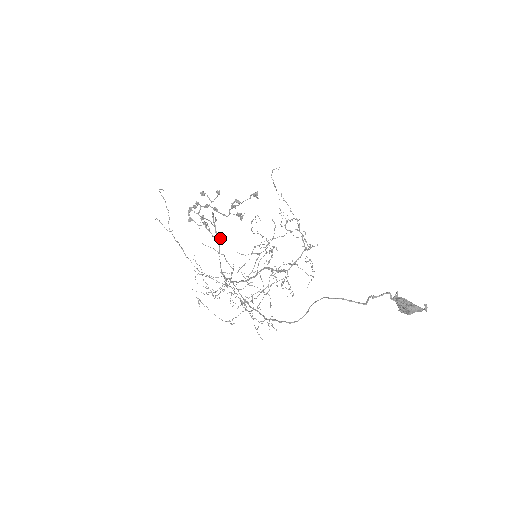
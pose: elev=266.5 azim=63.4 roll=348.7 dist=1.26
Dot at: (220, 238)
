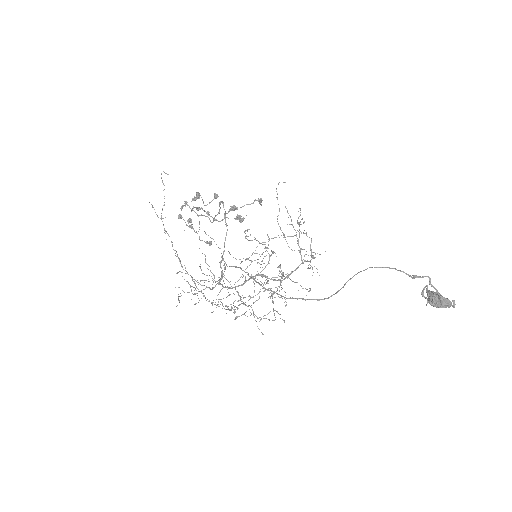
Dot at: (208, 242)
